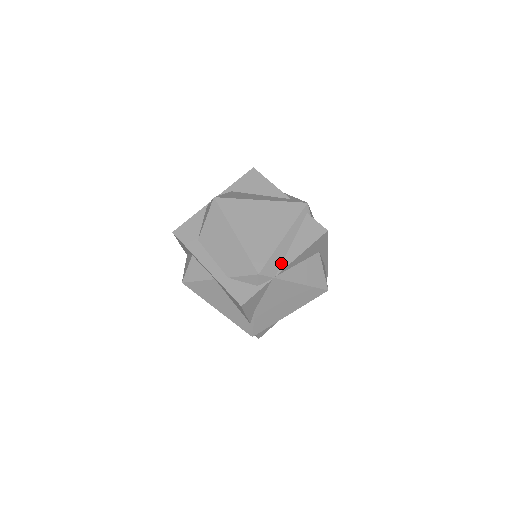
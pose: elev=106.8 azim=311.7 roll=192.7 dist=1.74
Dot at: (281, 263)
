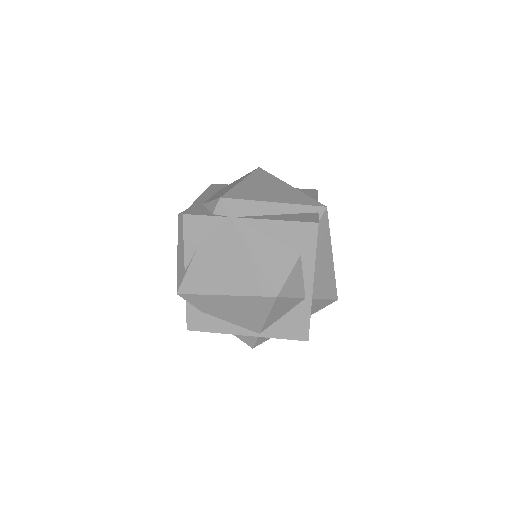
Dot at: (251, 215)
